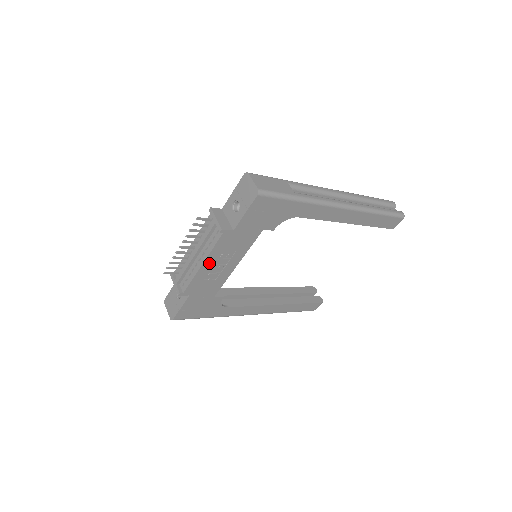
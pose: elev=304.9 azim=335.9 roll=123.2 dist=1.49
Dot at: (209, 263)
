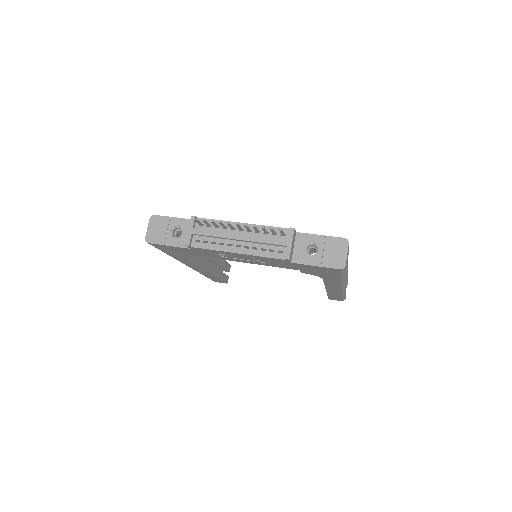
Dot at: (241, 255)
